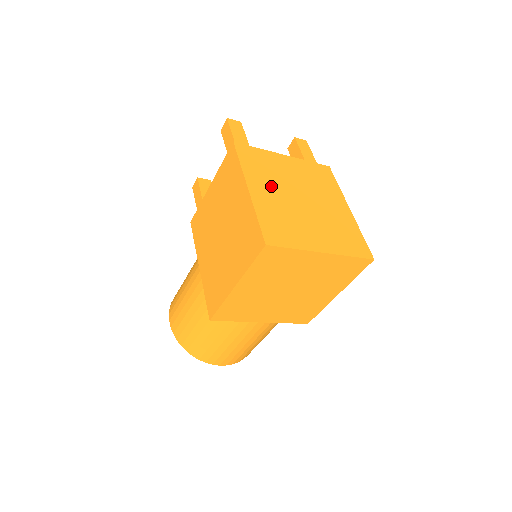
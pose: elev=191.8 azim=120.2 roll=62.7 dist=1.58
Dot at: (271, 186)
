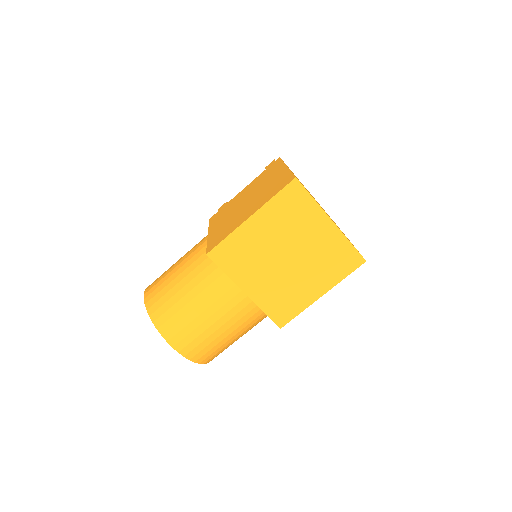
Dot at: occluded
